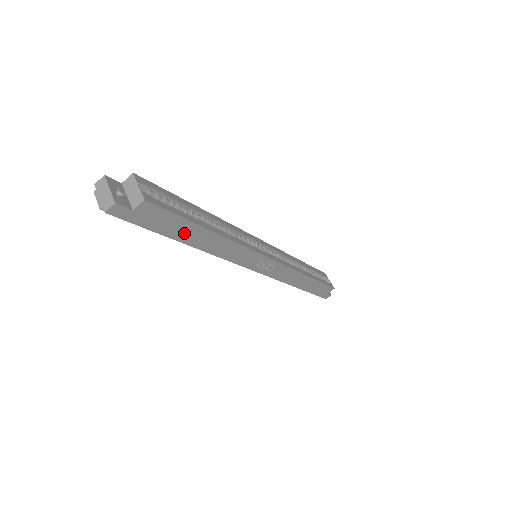
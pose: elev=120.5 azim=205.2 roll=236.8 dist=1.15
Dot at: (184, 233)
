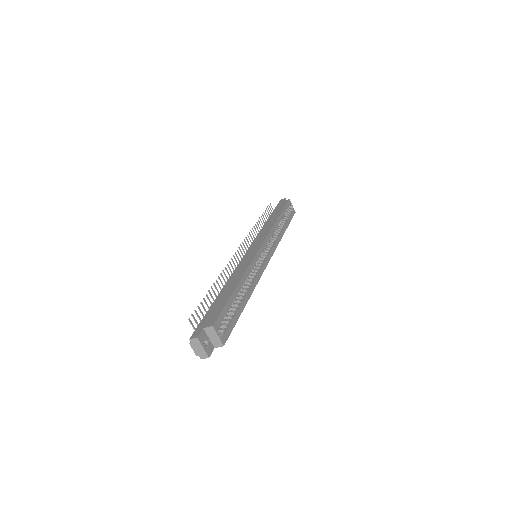
Dot at: occluded
